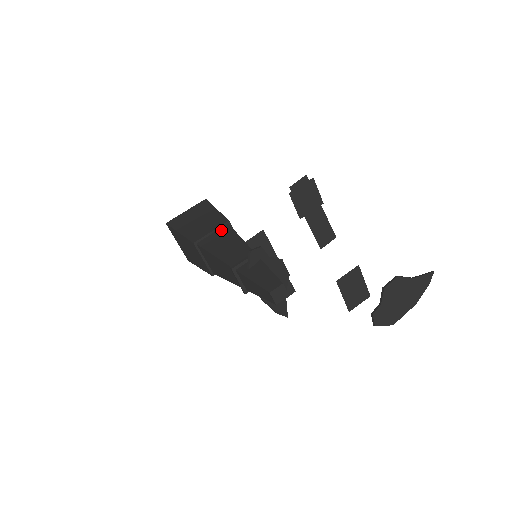
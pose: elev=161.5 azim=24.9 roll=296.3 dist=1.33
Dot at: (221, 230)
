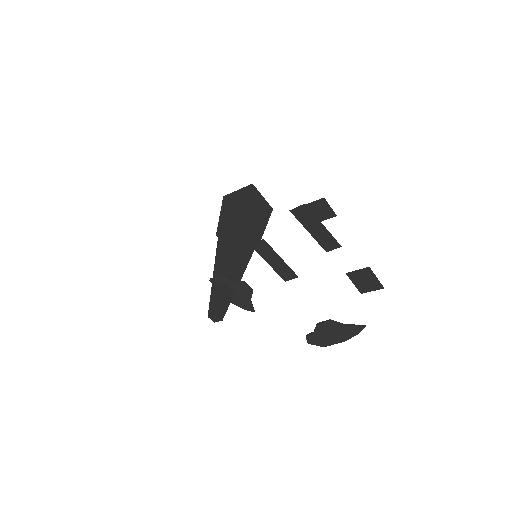
Dot at: (233, 232)
